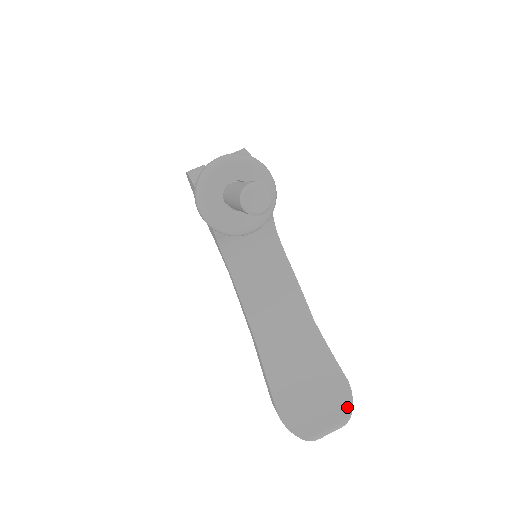
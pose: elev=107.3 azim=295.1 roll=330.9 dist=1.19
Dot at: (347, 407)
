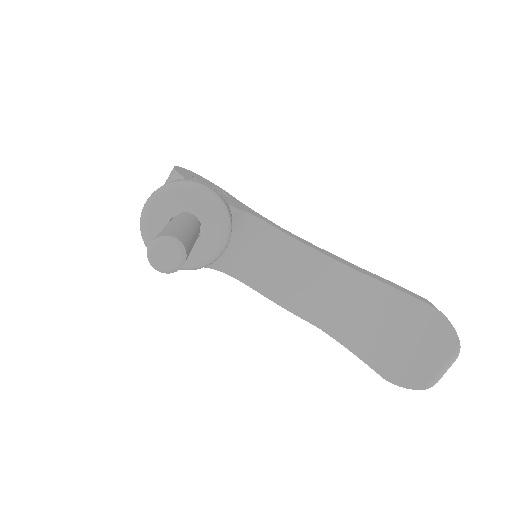
Dot at: (450, 336)
